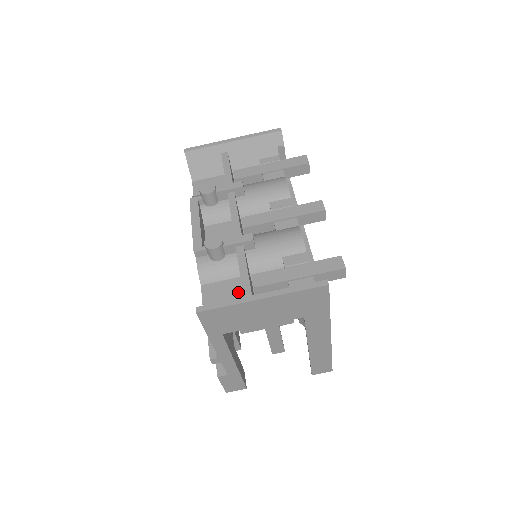
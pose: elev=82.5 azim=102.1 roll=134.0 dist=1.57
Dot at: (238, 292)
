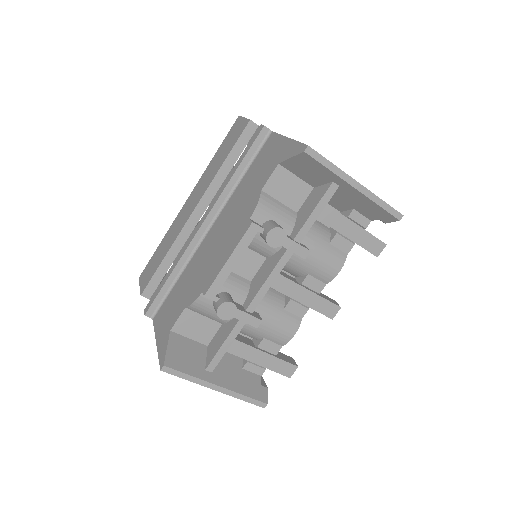
Dot at: (208, 336)
